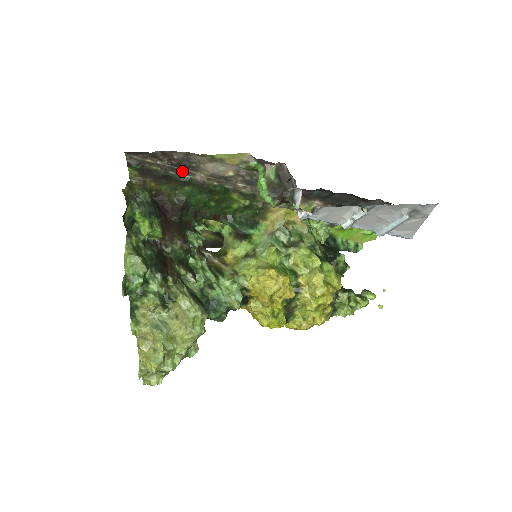
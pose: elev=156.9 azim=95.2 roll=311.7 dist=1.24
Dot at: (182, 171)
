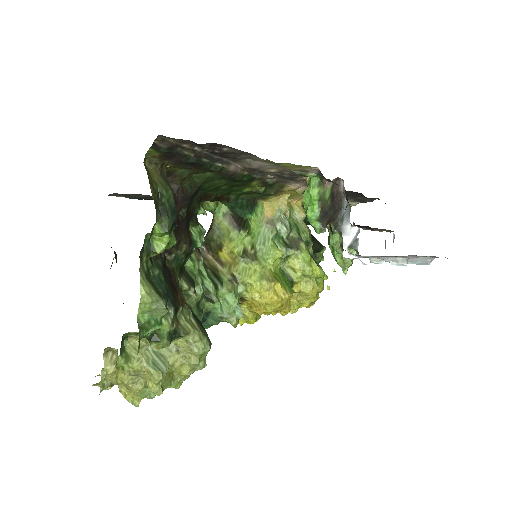
Dot at: (218, 159)
